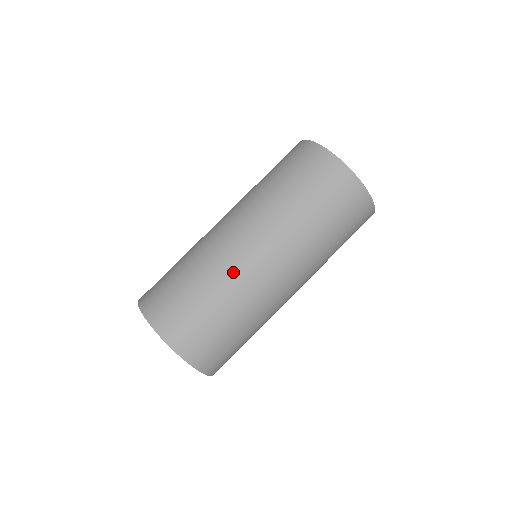
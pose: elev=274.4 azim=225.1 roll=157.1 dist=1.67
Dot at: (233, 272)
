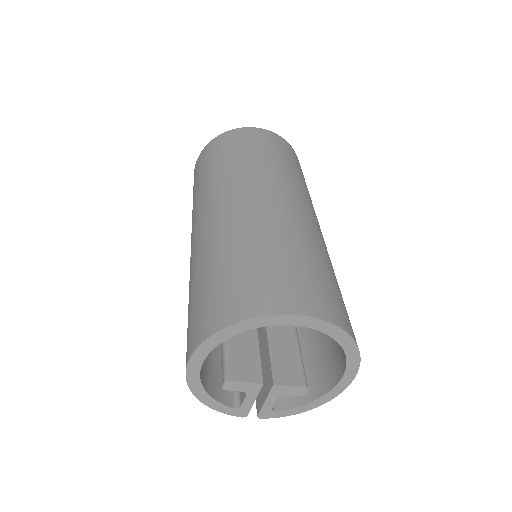
Dot at: (247, 220)
